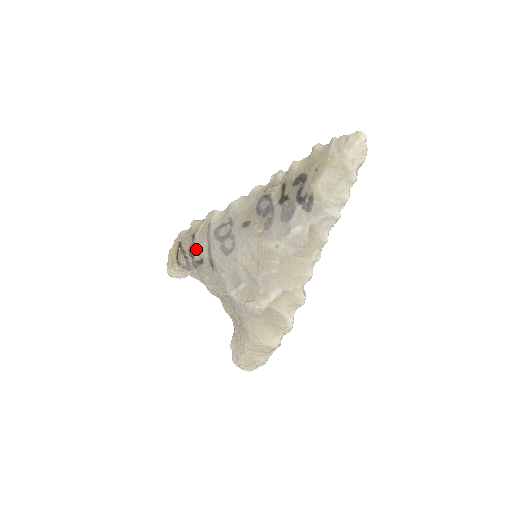
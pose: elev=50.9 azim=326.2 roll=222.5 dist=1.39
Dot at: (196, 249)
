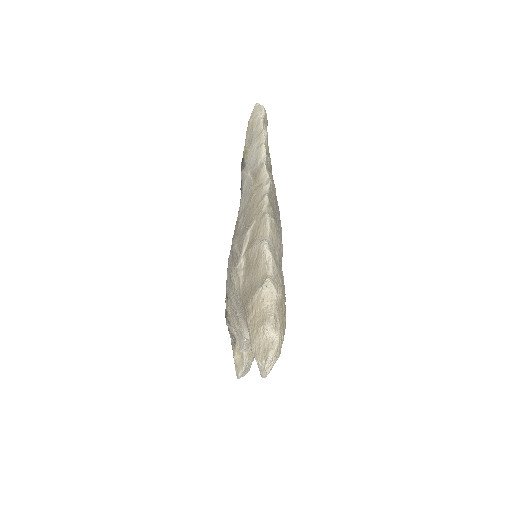
Dot at: occluded
